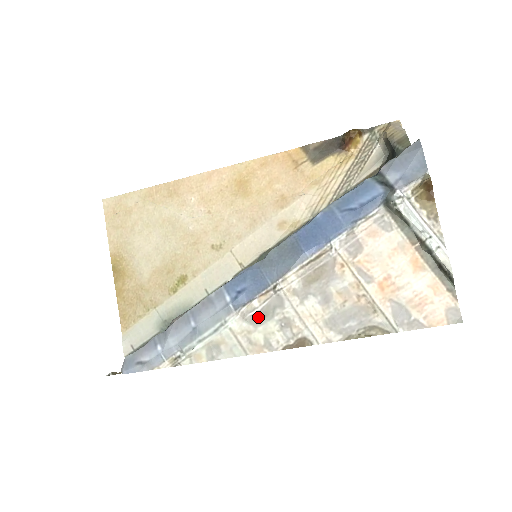
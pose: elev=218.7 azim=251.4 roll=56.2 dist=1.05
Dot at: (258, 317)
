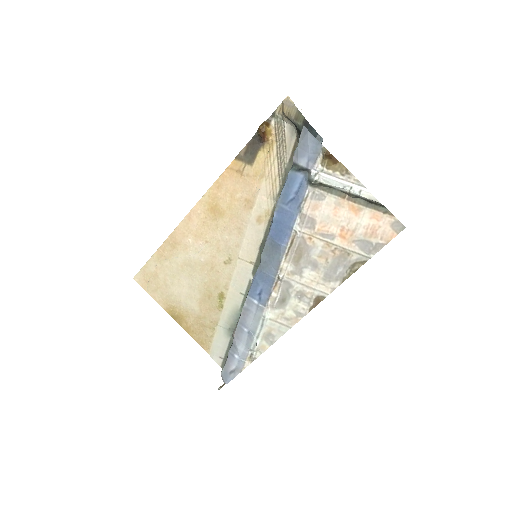
Dot at: (281, 302)
